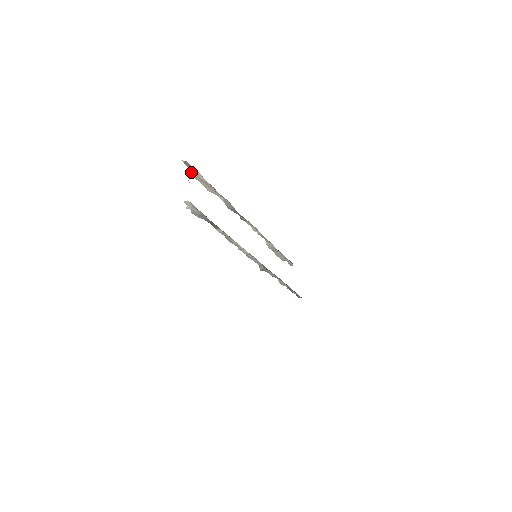
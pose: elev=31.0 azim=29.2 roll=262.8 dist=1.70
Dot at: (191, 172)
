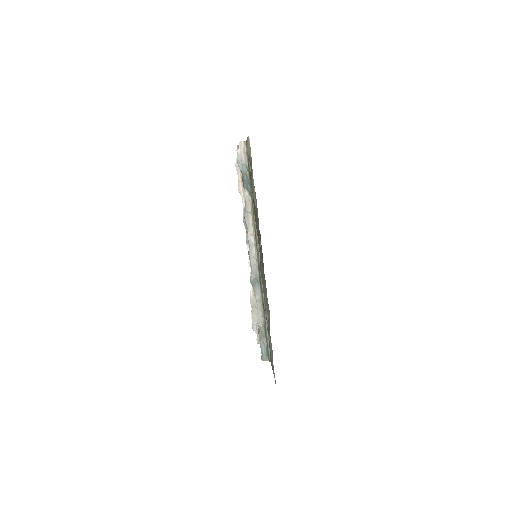
Dot at: occluded
